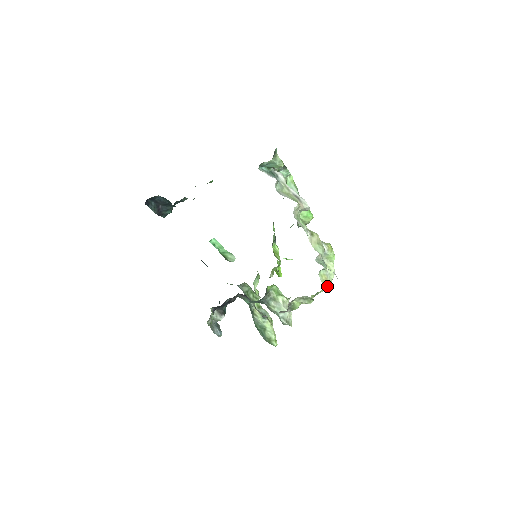
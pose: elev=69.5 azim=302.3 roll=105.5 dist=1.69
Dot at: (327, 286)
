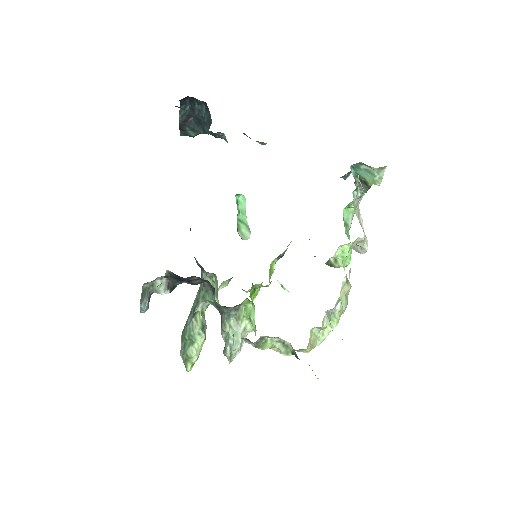
Dot at: (310, 349)
